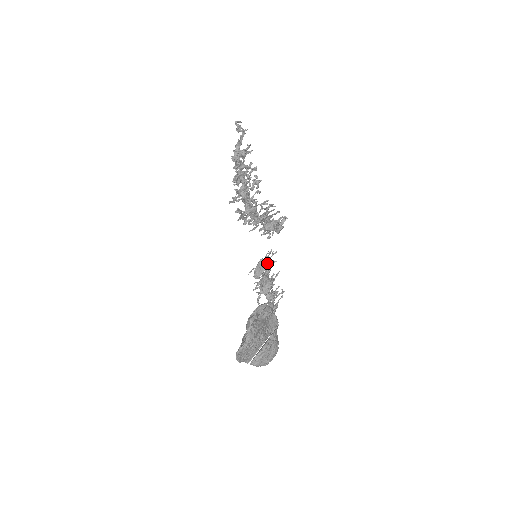
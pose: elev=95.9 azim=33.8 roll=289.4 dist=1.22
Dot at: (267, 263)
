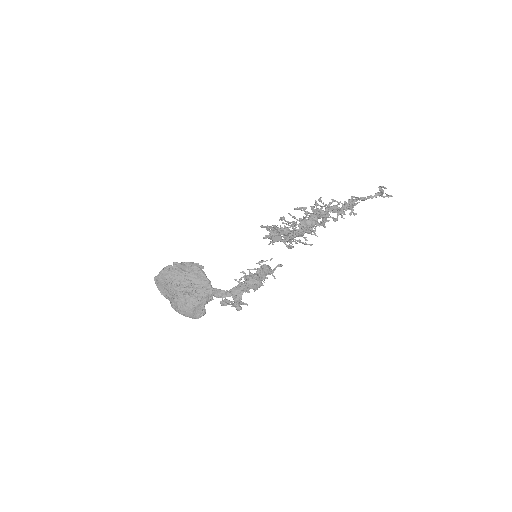
Dot at: (264, 267)
